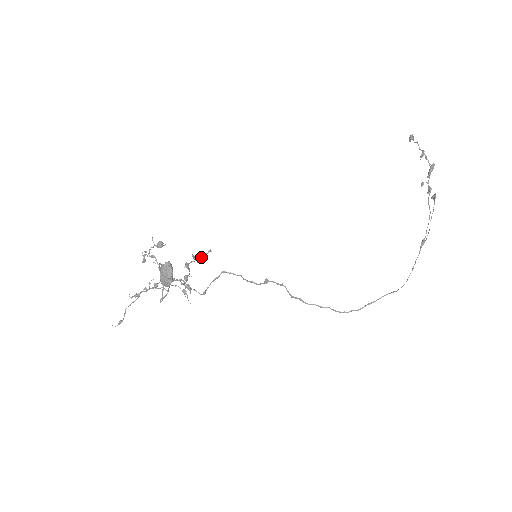
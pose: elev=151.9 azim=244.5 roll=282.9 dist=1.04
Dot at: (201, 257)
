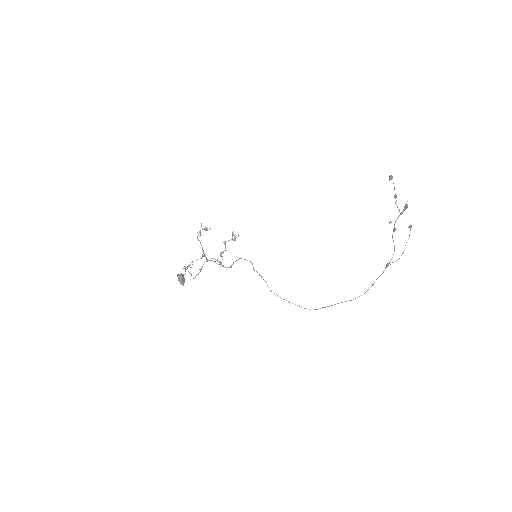
Dot at: (234, 238)
